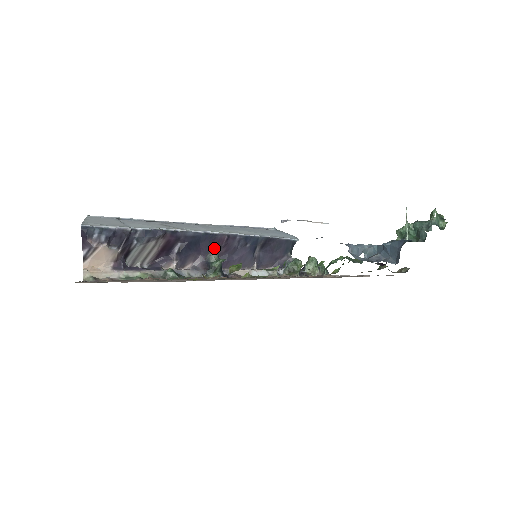
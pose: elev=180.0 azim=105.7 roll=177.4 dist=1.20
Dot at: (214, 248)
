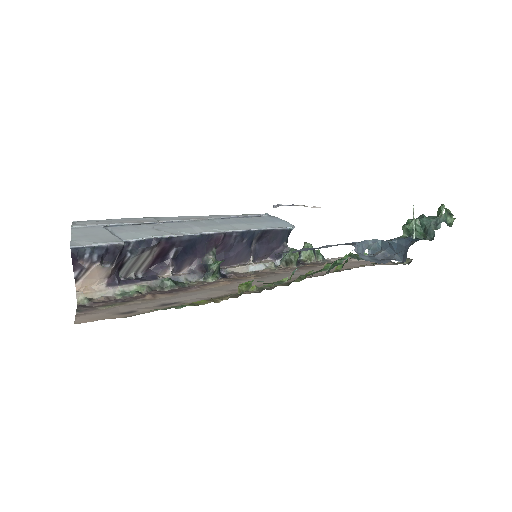
Dot at: (211, 249)
